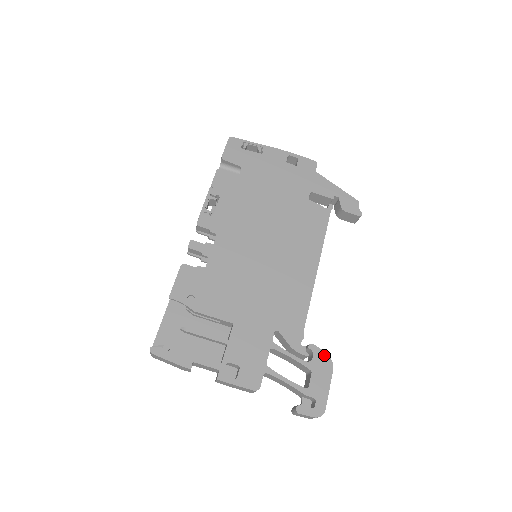
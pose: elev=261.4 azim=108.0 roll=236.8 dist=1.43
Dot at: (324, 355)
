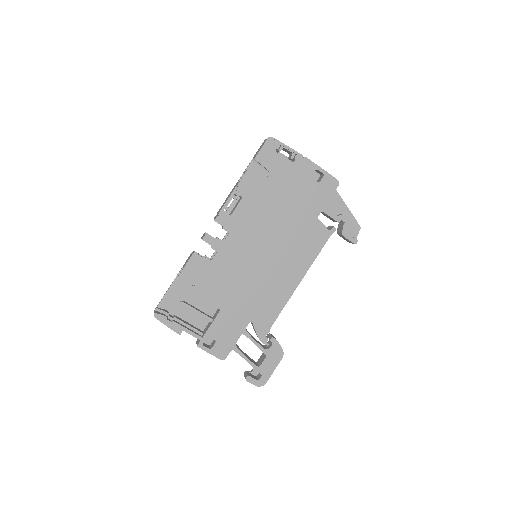
Dot at: (279, 348)
